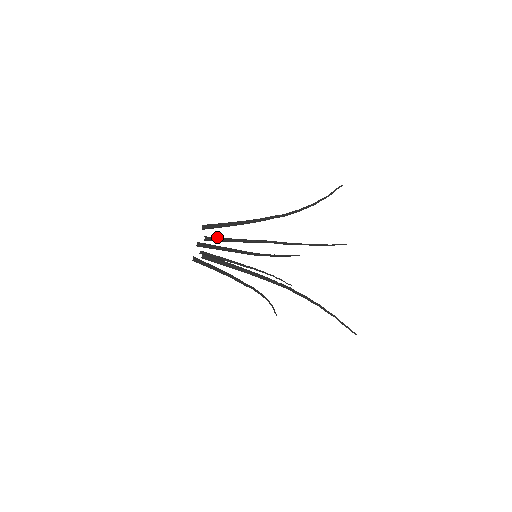
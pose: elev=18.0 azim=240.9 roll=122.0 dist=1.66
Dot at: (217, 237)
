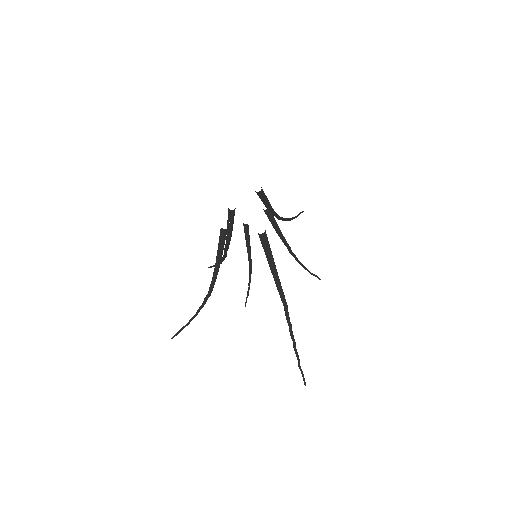
Dot at: occluded
